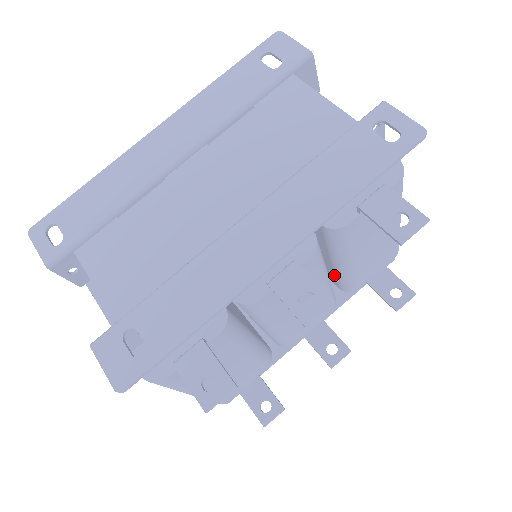
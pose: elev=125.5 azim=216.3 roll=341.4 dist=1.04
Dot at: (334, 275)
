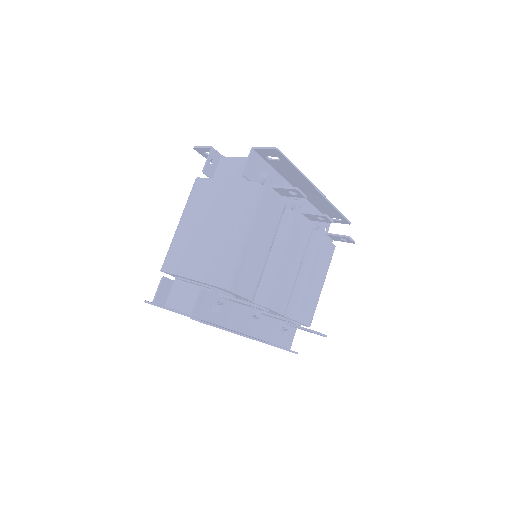
Dot at: occluded
